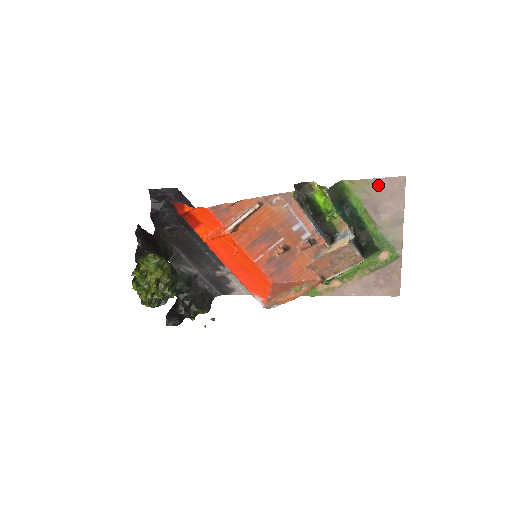
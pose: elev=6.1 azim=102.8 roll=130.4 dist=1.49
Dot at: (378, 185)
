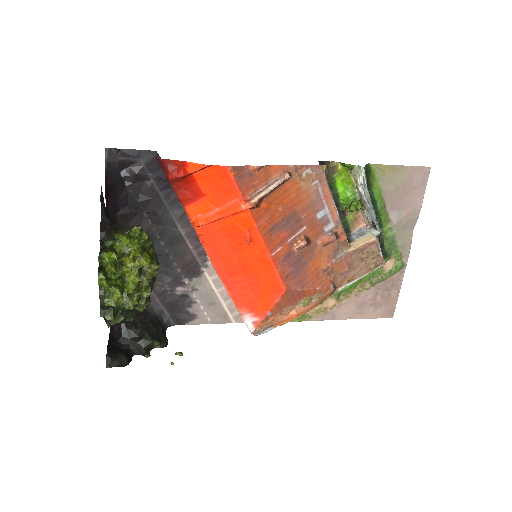
Dot at: (404, 174)
